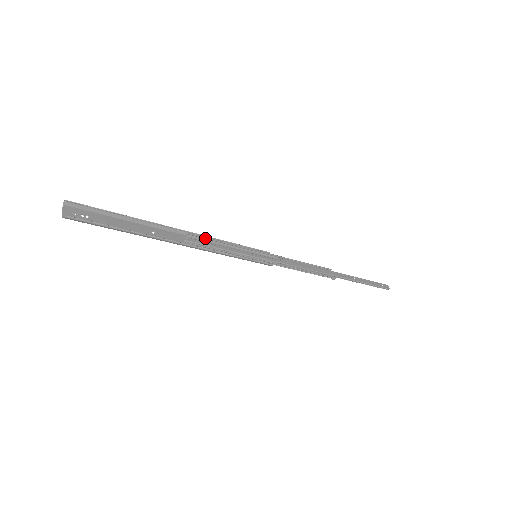
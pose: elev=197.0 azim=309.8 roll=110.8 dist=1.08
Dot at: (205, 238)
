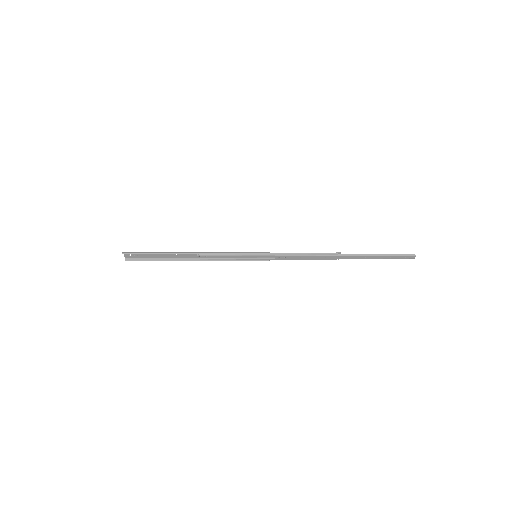
Dot at: (212, 255)
